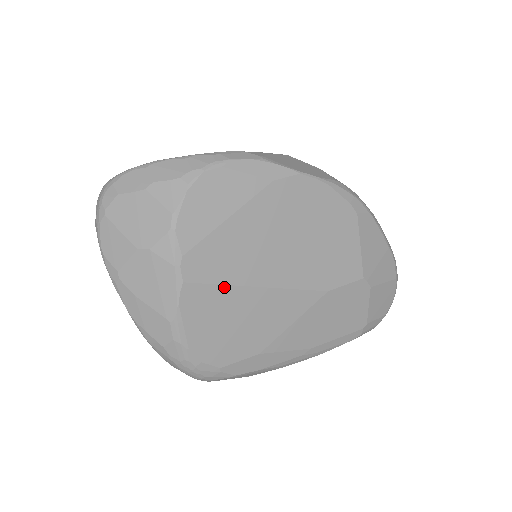
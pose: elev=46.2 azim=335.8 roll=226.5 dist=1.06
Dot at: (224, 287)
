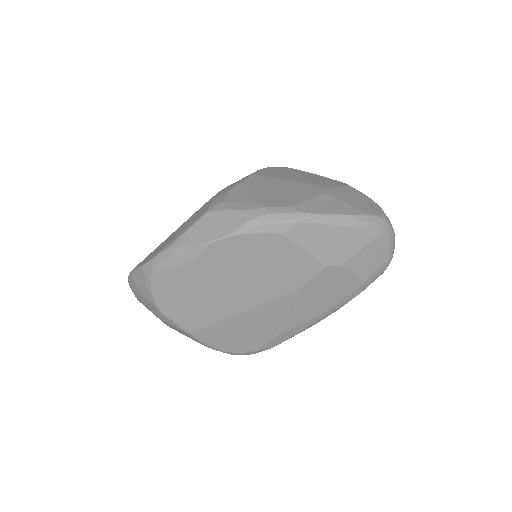
Dot at: (217, 323)
